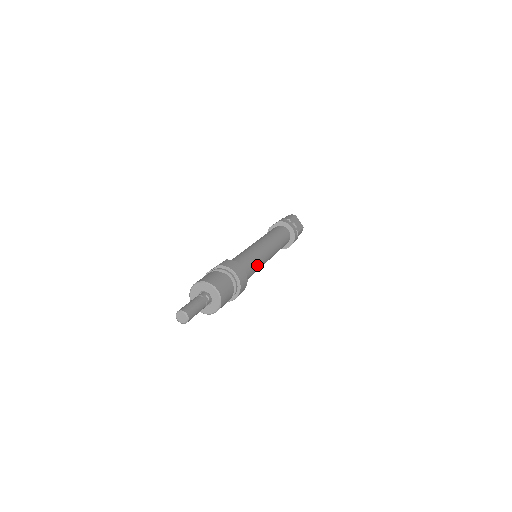
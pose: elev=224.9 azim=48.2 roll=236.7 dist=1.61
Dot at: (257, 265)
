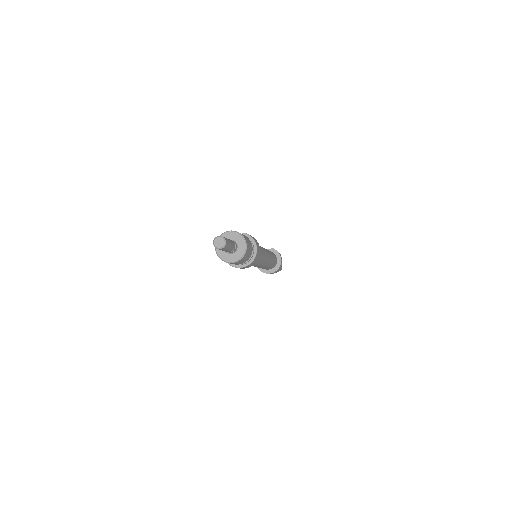
Dot at: (260, 259)
